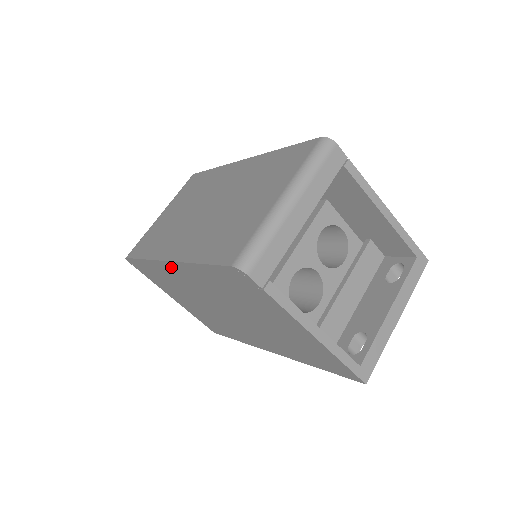
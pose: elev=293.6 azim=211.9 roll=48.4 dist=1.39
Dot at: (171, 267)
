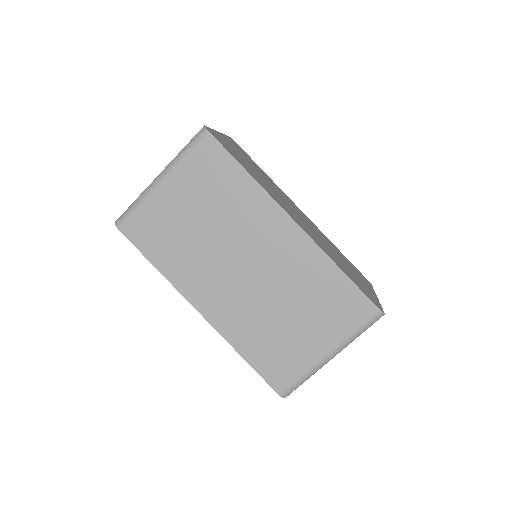
Dot at: occluded
